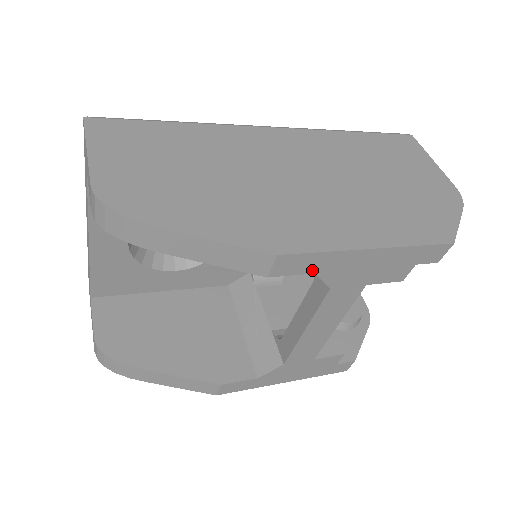
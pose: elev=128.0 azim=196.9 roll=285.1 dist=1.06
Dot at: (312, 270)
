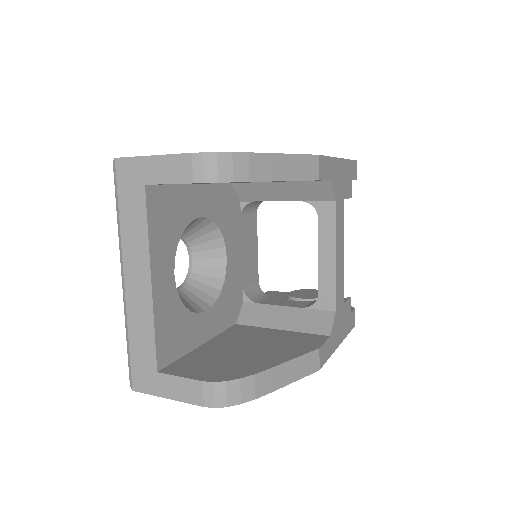
Dot at: (329, 176)
